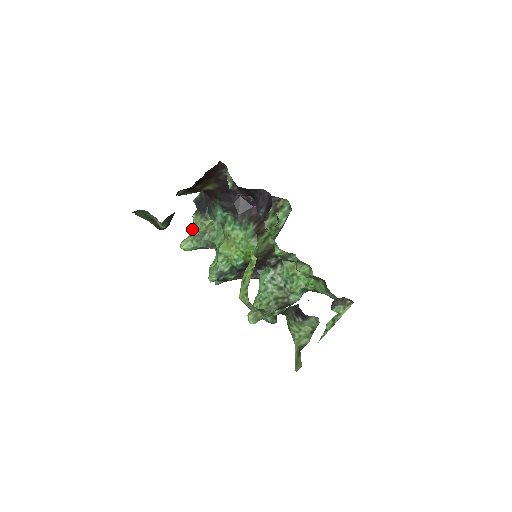
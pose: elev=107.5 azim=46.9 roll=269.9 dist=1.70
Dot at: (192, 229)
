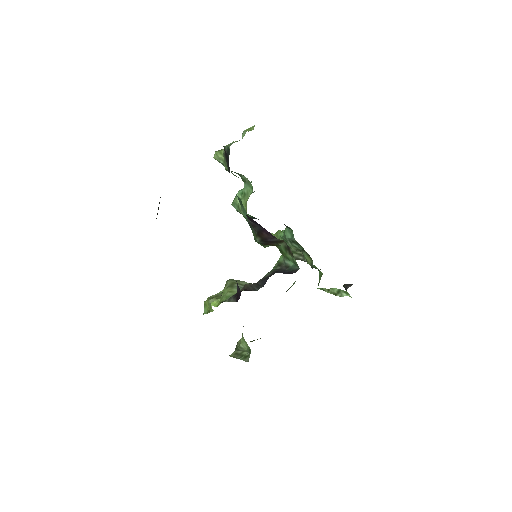
Dot at: occluded
